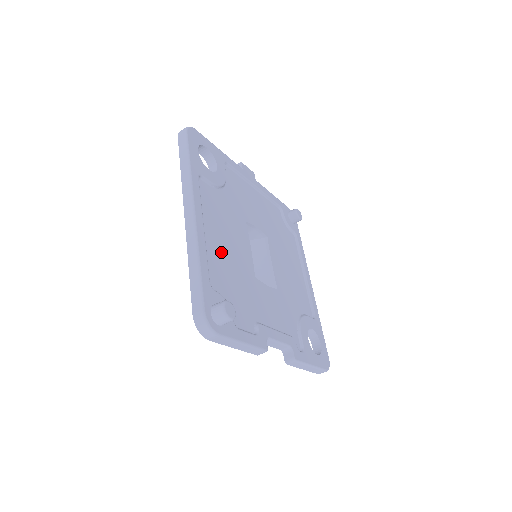
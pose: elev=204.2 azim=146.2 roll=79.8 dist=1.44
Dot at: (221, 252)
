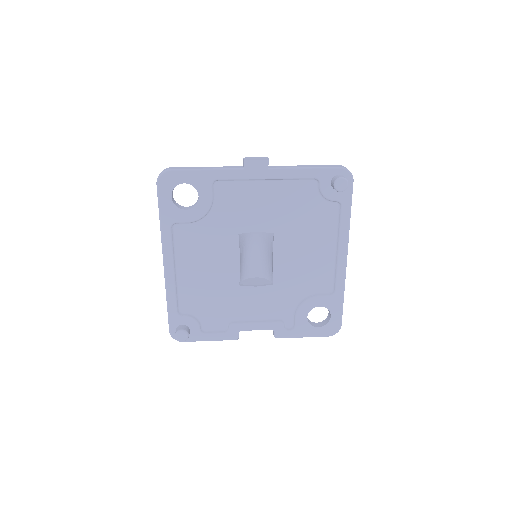
Dot at: (196, 281)
